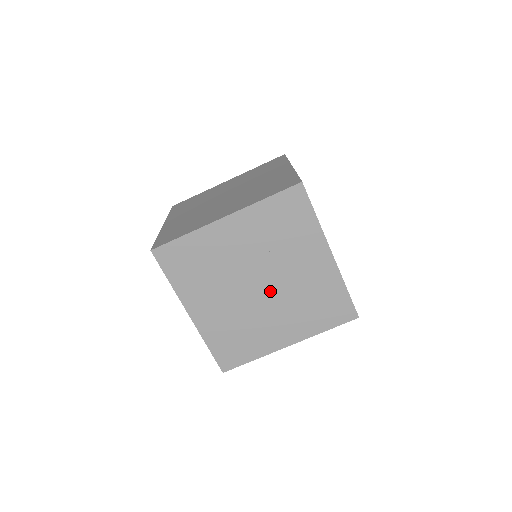
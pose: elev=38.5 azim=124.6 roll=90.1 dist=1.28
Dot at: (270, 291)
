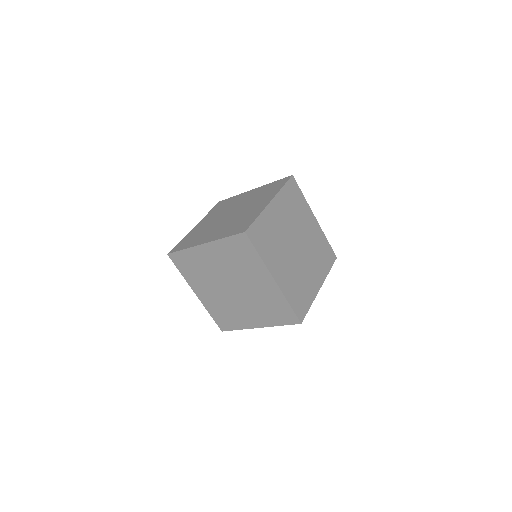
Dot at: occluded
